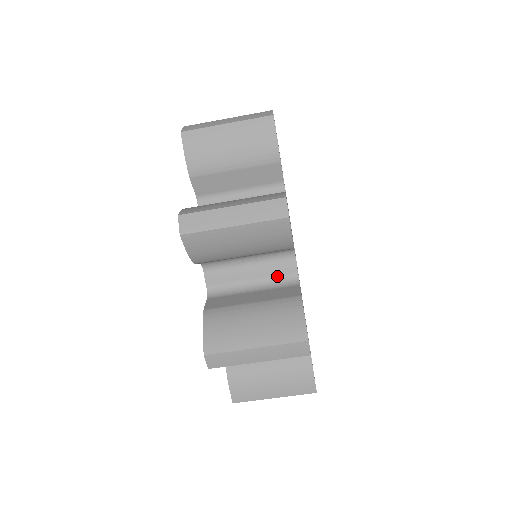
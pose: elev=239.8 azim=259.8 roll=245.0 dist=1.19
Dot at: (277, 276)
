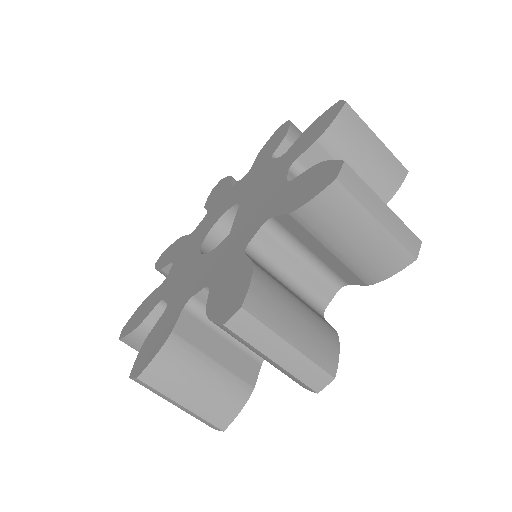
Dot at: (310, 293)
